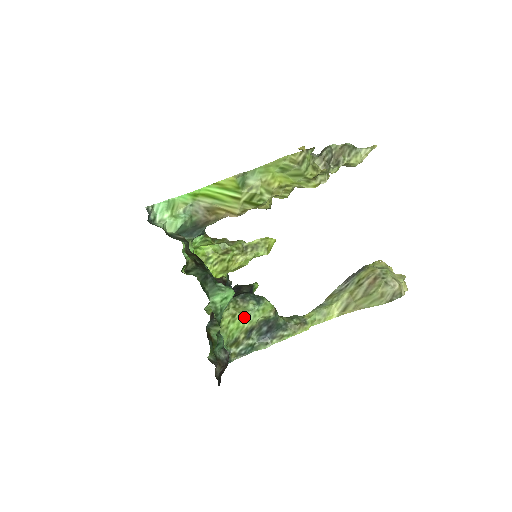
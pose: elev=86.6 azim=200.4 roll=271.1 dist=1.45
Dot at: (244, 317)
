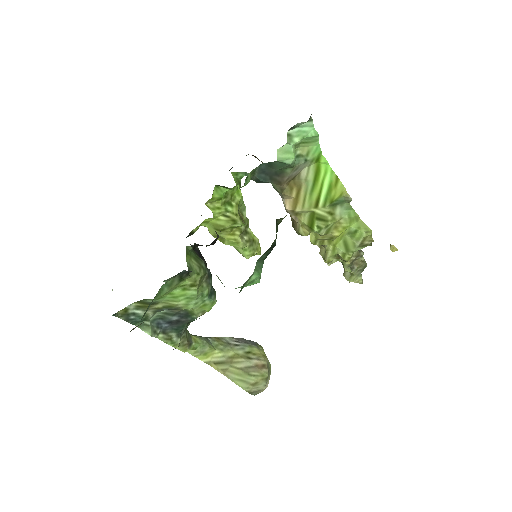
Dot at: (194, 295)
